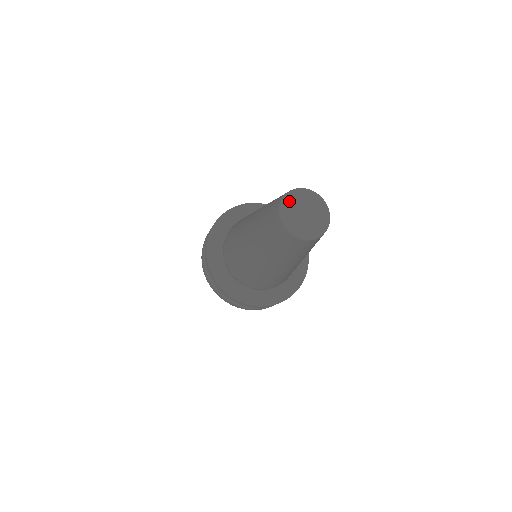
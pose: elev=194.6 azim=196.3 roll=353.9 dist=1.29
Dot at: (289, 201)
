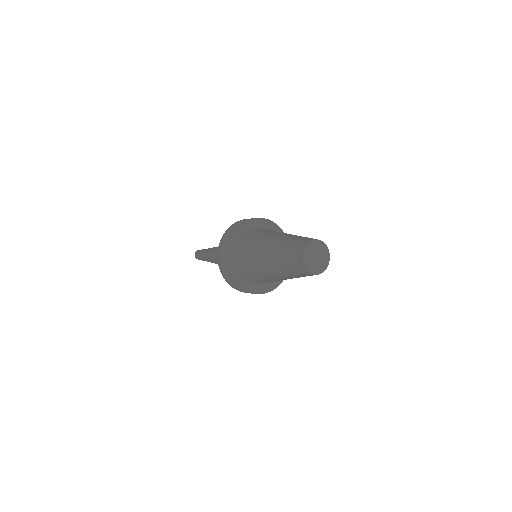
Dot at: (307, 256)
